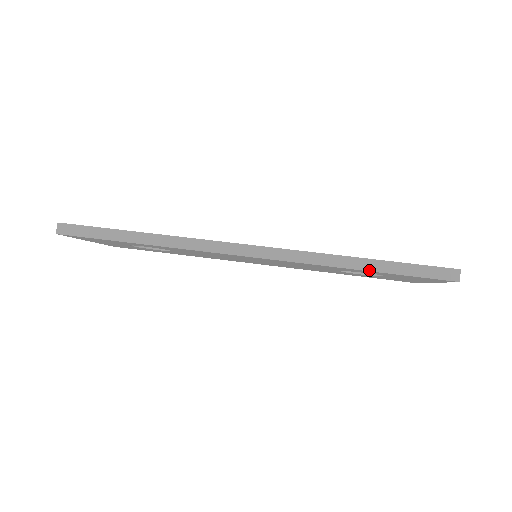
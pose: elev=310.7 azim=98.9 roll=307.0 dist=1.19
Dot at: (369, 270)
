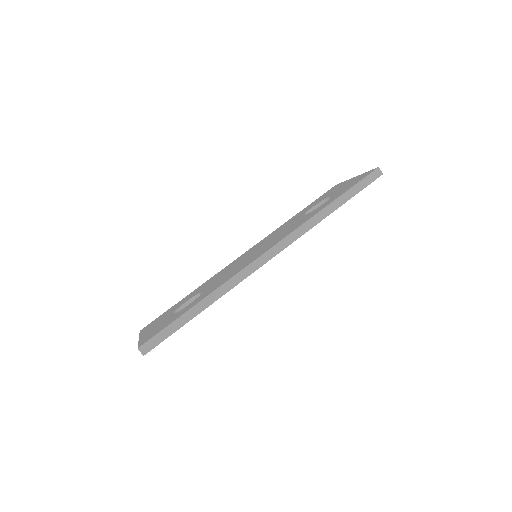
Dot at: (338, 207)
